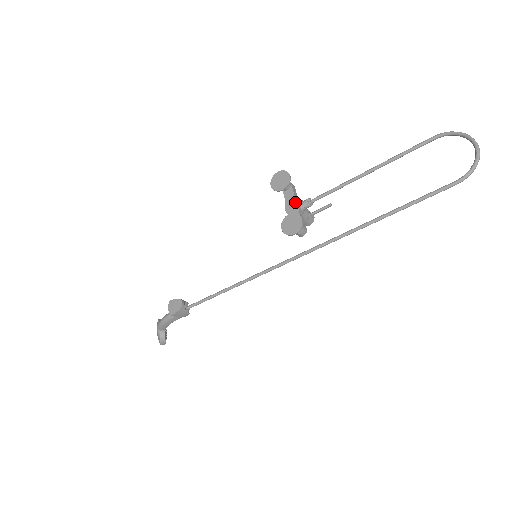
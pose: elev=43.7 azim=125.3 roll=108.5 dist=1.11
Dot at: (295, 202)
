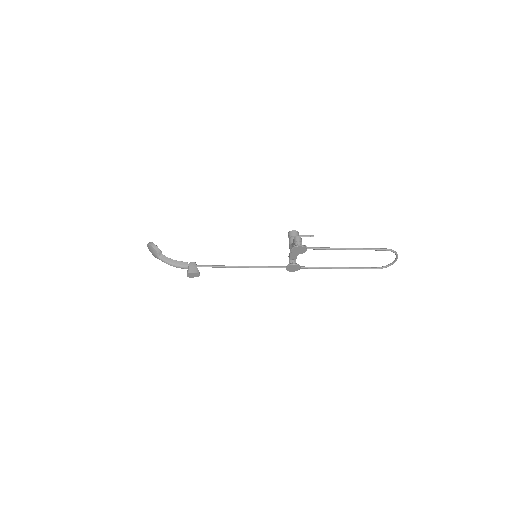
Dot at: occluded
